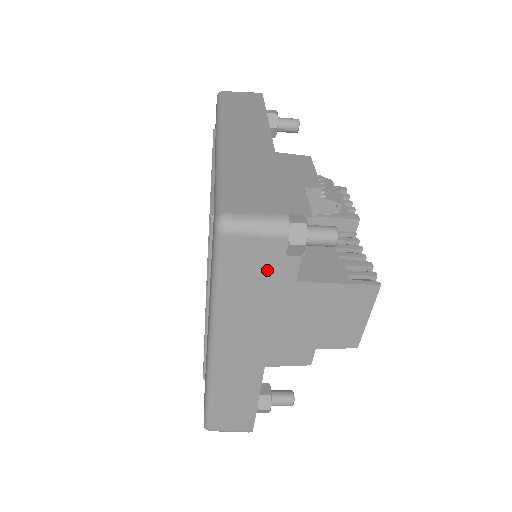
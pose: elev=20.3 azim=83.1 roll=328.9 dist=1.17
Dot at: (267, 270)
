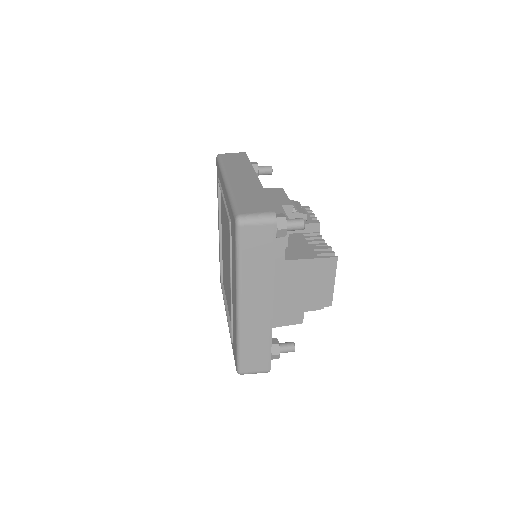
Dot at: (267, 245)
